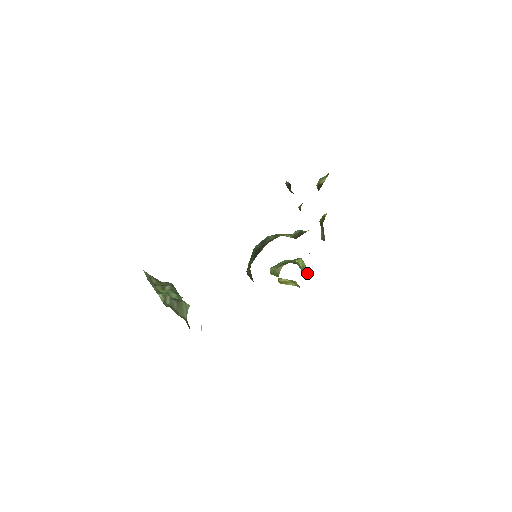
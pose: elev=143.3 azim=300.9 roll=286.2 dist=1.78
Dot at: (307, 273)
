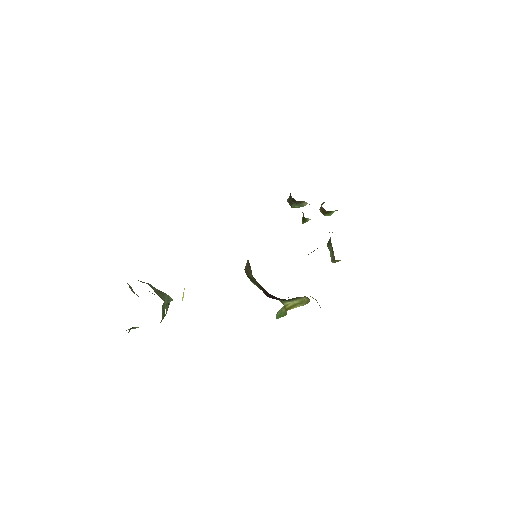
Dot at: occluded
